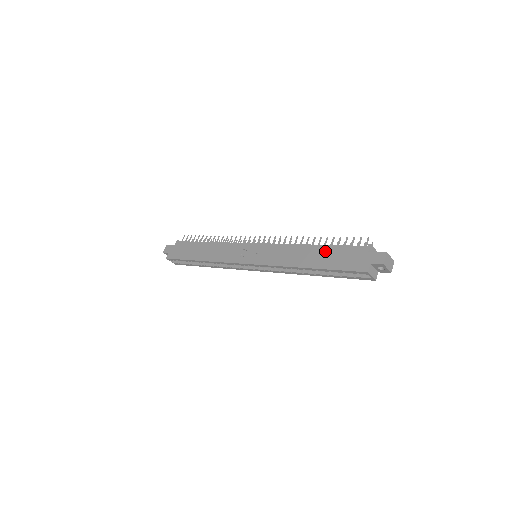
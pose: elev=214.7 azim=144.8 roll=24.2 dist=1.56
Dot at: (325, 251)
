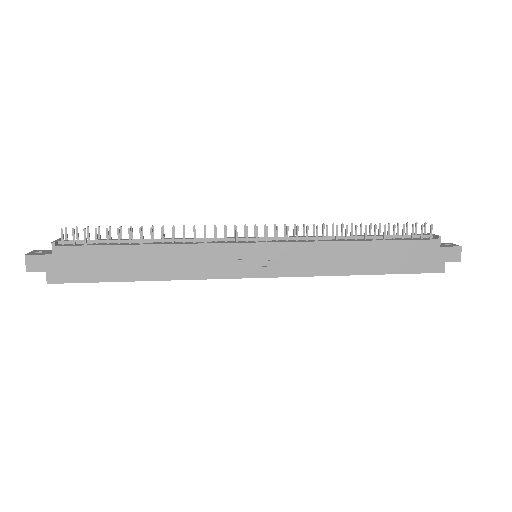
Dot at: (384, 250)
